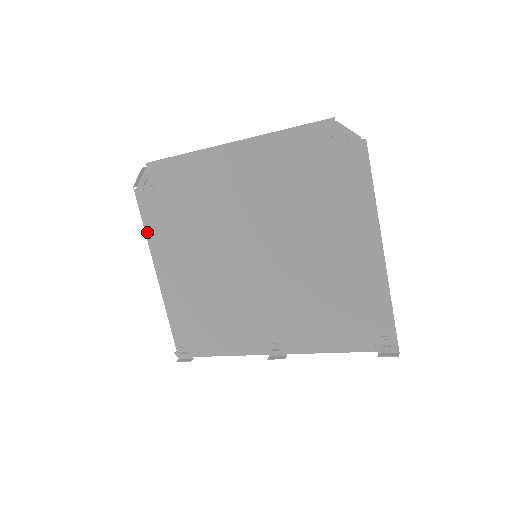
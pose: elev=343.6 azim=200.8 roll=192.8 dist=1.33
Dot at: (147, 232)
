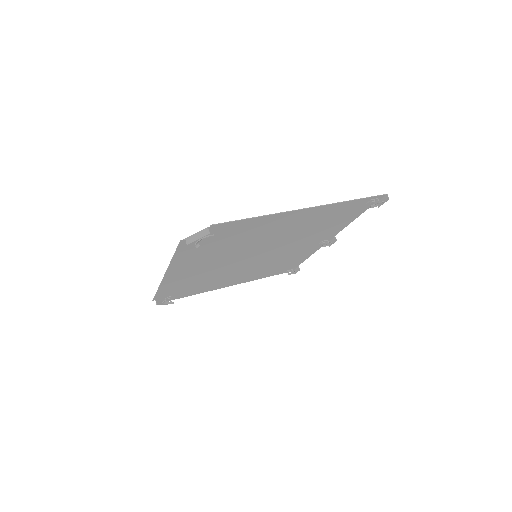
Dot at: occluded
